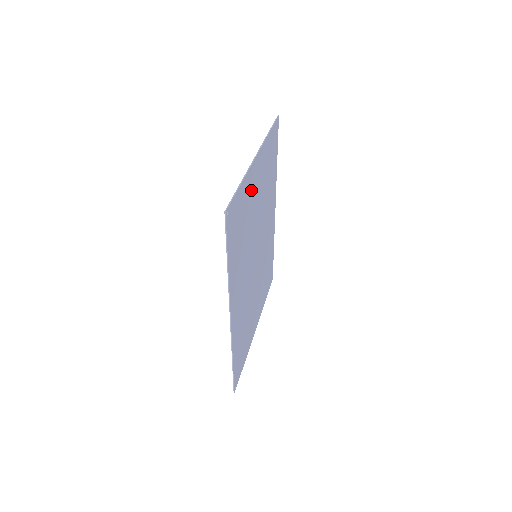
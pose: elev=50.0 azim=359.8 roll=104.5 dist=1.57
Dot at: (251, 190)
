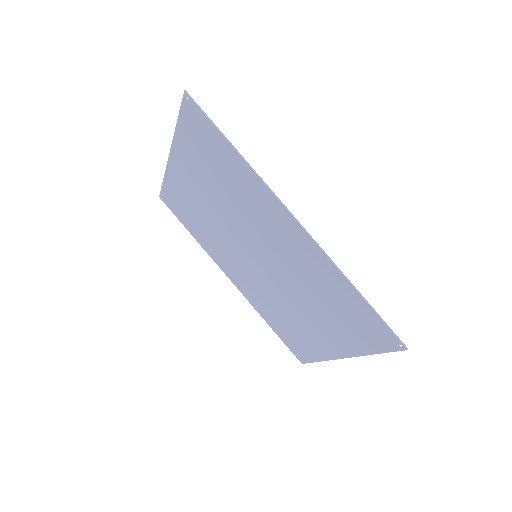
Dot at: (191, 167)
